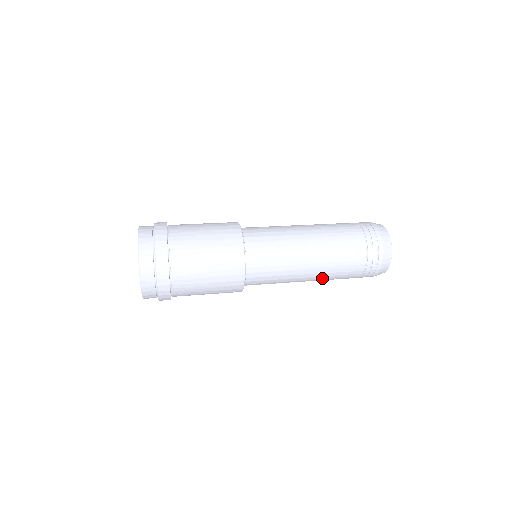
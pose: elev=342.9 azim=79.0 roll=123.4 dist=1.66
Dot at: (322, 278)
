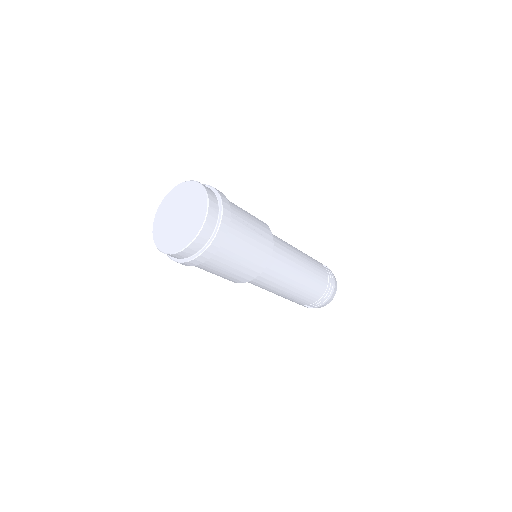
Dot at: (310, 265)
